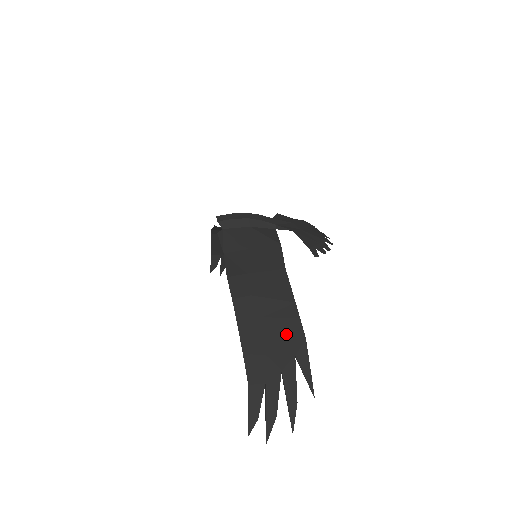
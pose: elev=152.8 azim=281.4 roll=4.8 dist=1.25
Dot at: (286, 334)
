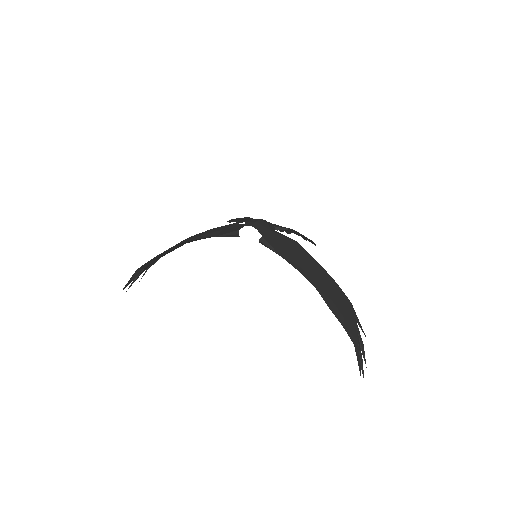
Dot at: (345, 303)
